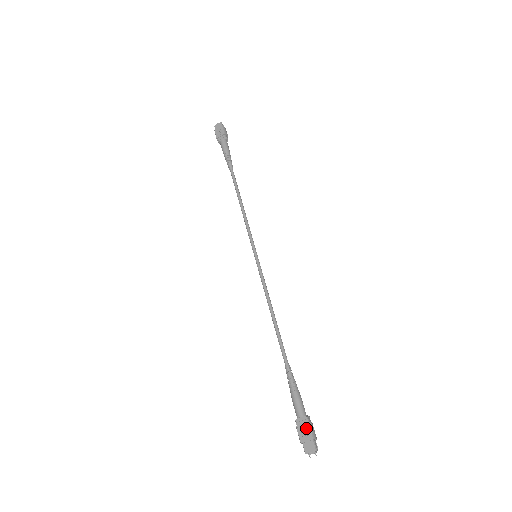
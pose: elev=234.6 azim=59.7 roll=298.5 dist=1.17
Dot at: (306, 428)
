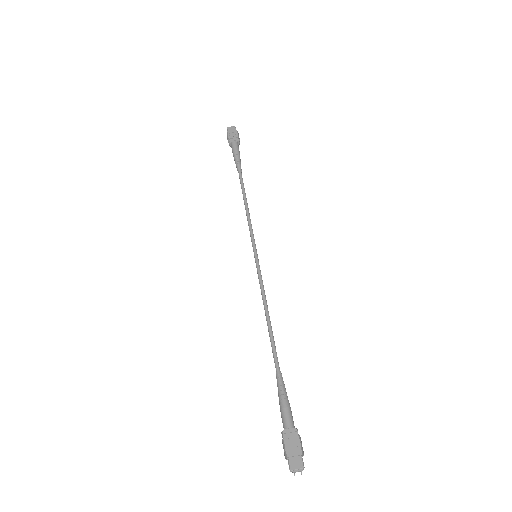
Dot at: (295, 441)
